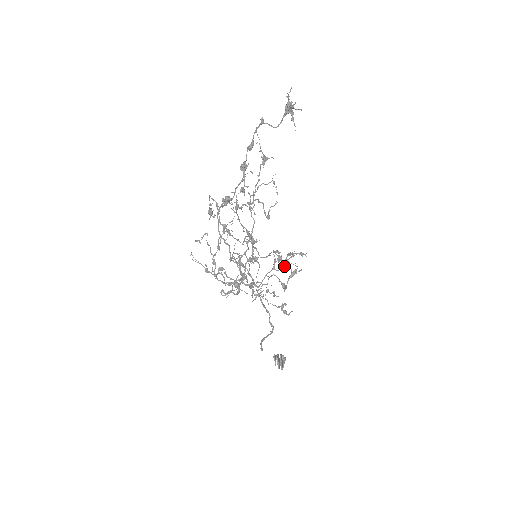
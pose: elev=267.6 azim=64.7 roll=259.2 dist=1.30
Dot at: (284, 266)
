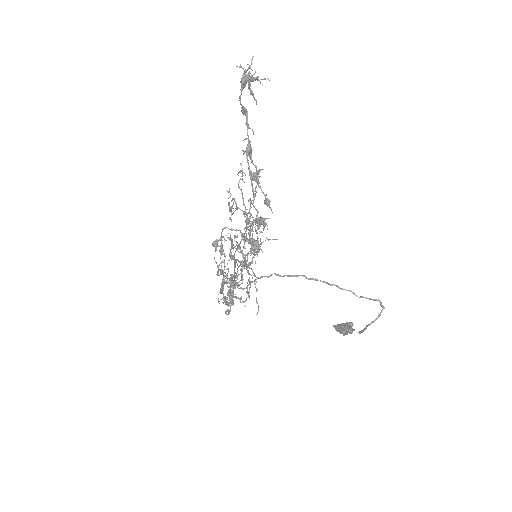
Dot at: occluded
